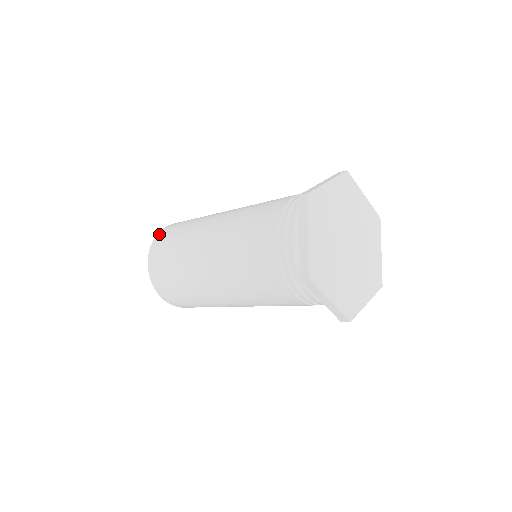
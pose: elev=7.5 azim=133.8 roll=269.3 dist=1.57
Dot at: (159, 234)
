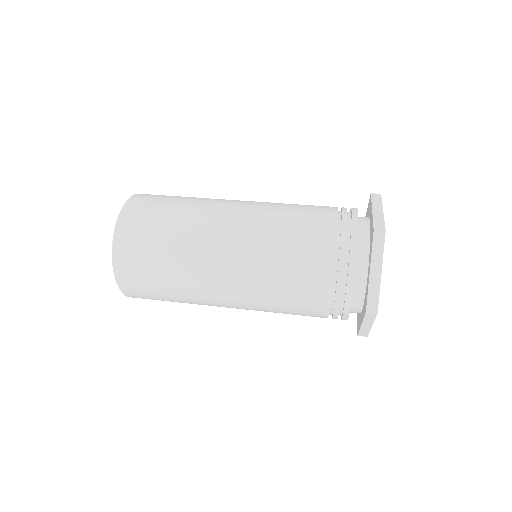
Dot at: (119, 271)
